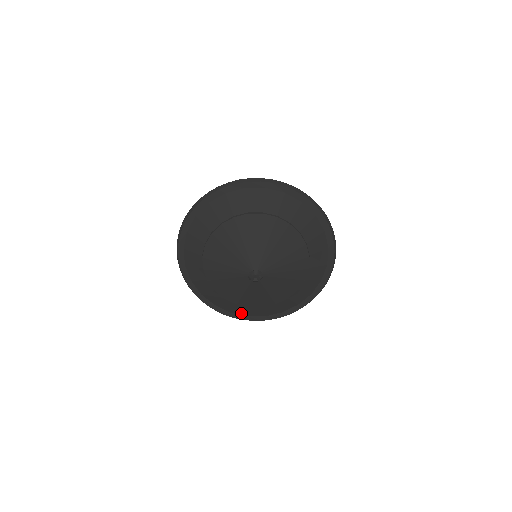
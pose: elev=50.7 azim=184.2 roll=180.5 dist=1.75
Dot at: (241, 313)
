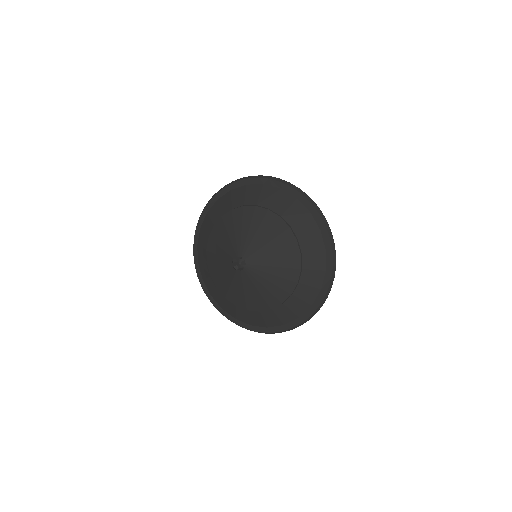
Dot at: (275, 323)
